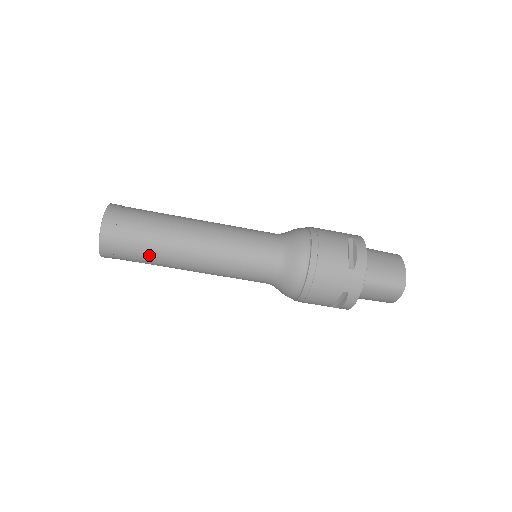
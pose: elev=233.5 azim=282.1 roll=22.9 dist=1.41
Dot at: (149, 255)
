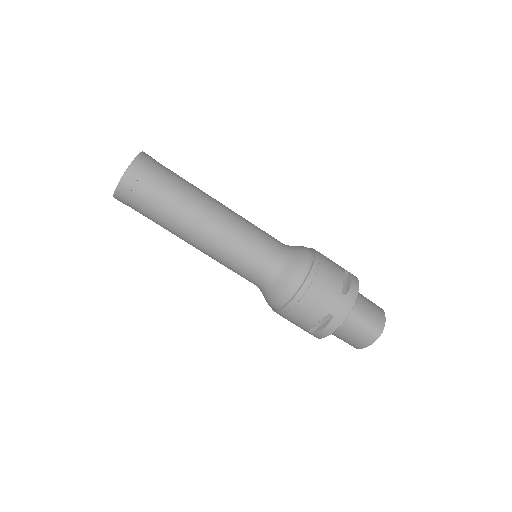
Dot at: (163, 209)
